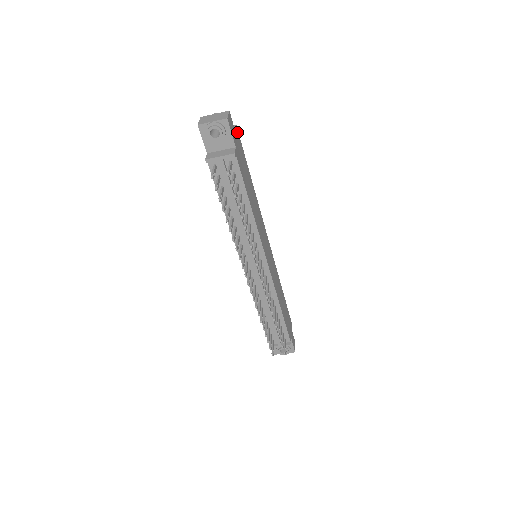
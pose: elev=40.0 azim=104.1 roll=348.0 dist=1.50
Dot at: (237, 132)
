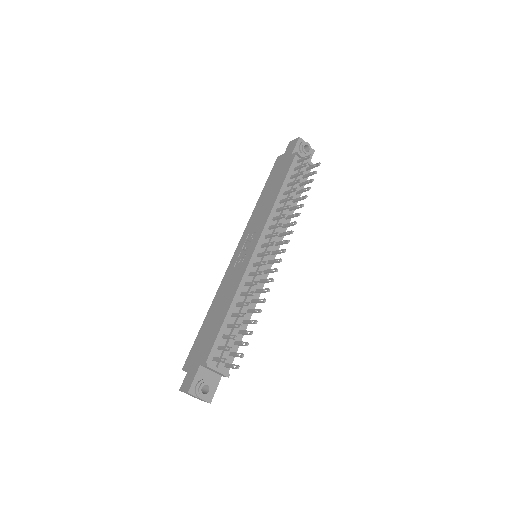
Dot at: occluded
